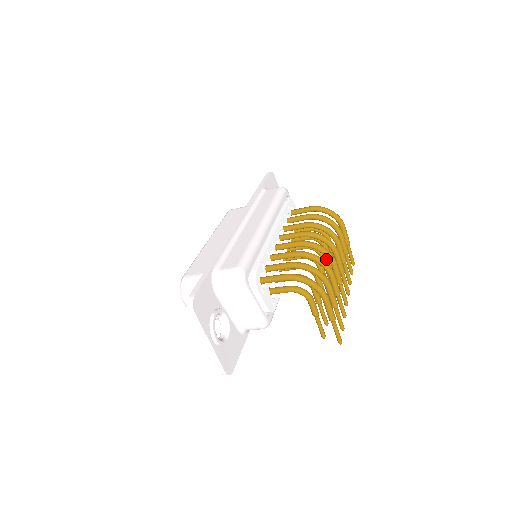
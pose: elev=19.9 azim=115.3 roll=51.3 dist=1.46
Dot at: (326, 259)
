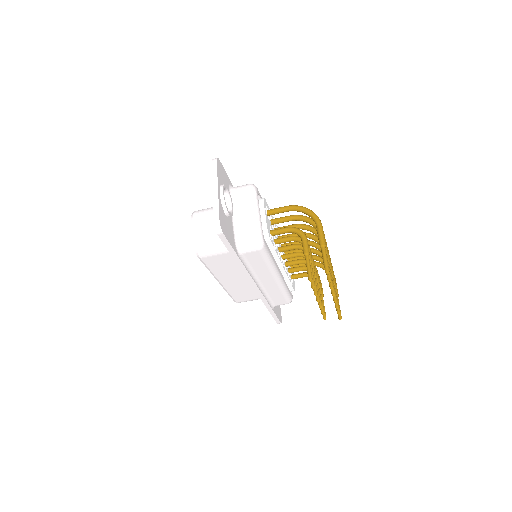
Dot at: occluded
